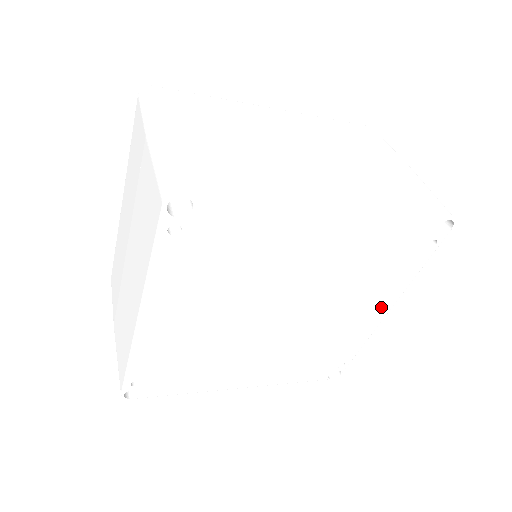
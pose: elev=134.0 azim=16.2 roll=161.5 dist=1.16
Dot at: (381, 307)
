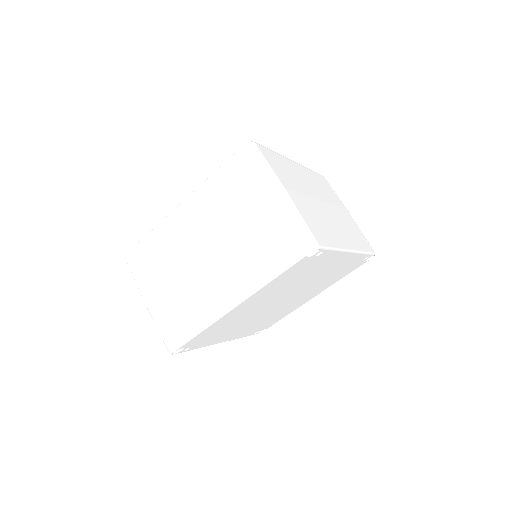
Dot at: (341, 258)
